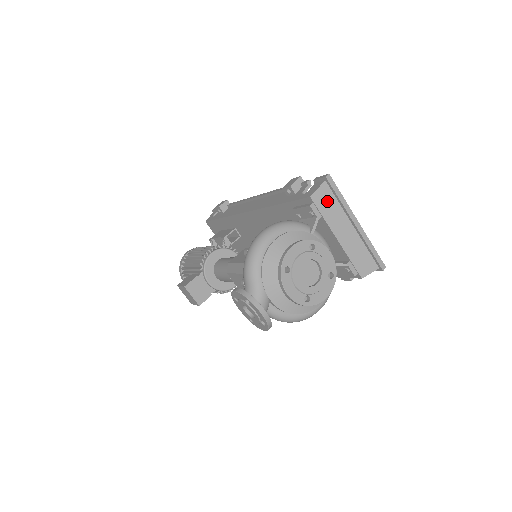
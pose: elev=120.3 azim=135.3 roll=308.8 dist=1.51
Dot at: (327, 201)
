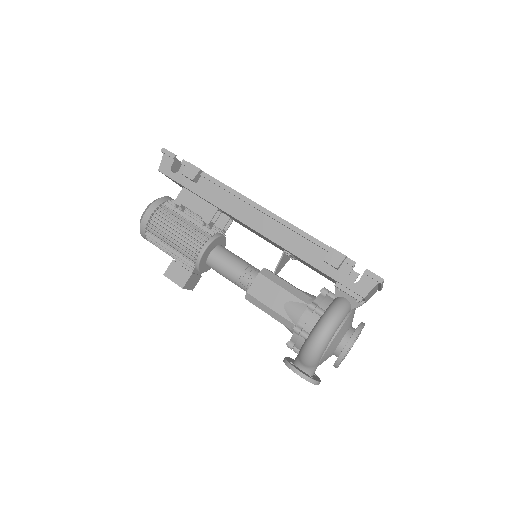
Dot at: (372, 290)
